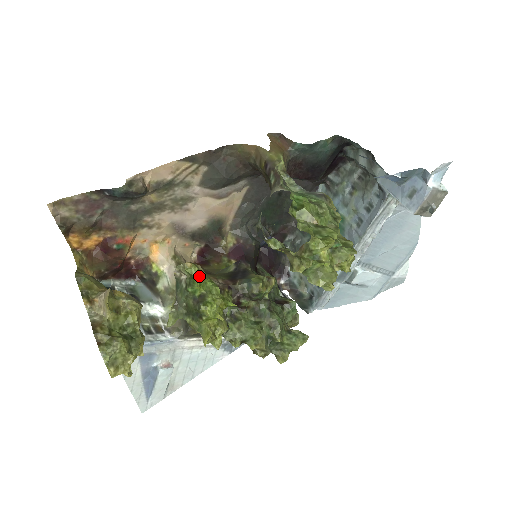
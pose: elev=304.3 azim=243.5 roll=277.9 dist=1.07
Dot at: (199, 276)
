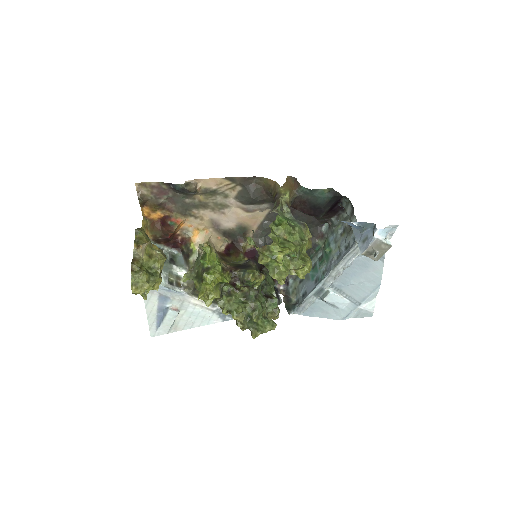
Dot at: (210, 255)
